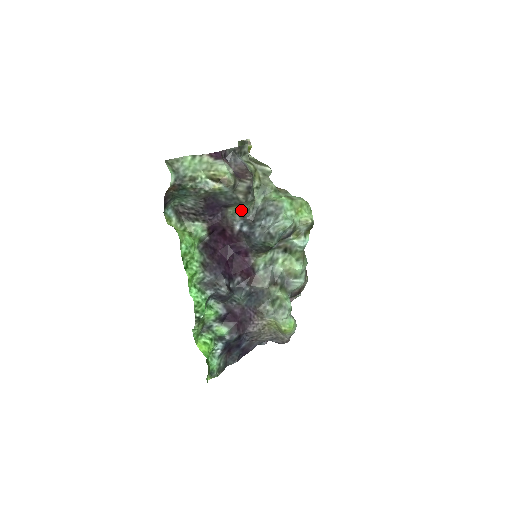
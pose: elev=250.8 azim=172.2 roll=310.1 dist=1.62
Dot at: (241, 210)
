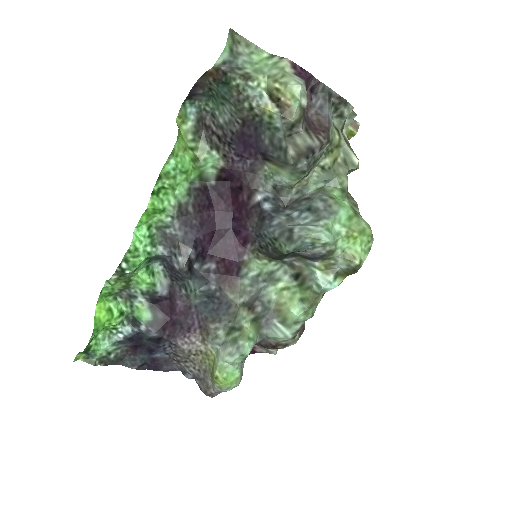
Dot at: (280, 178)
